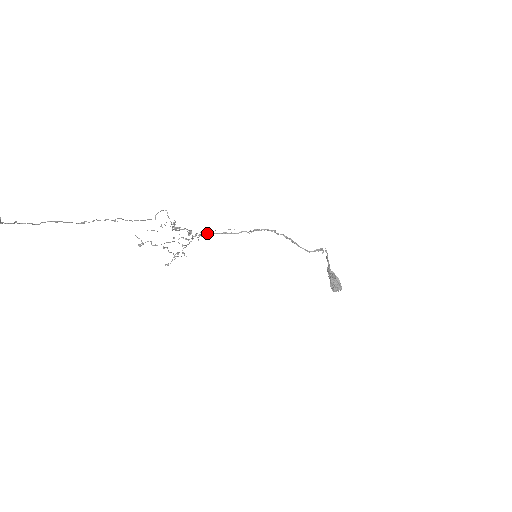
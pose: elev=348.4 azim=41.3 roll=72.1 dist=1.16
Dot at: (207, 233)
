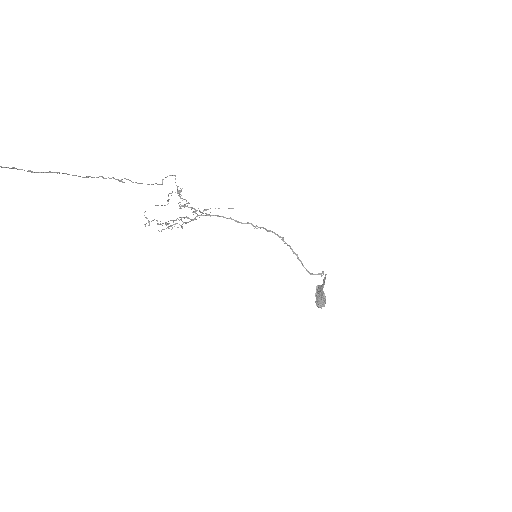
Dot at: occluded
